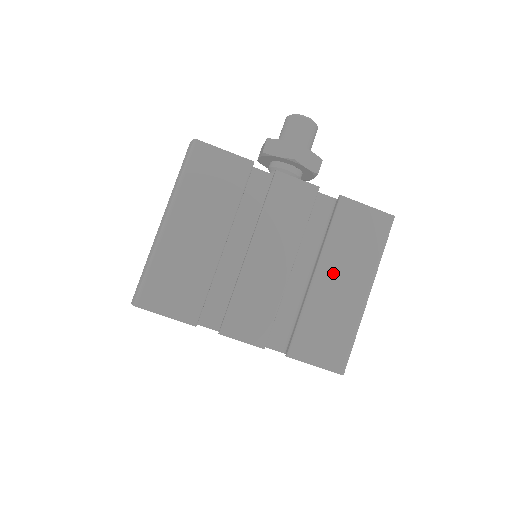
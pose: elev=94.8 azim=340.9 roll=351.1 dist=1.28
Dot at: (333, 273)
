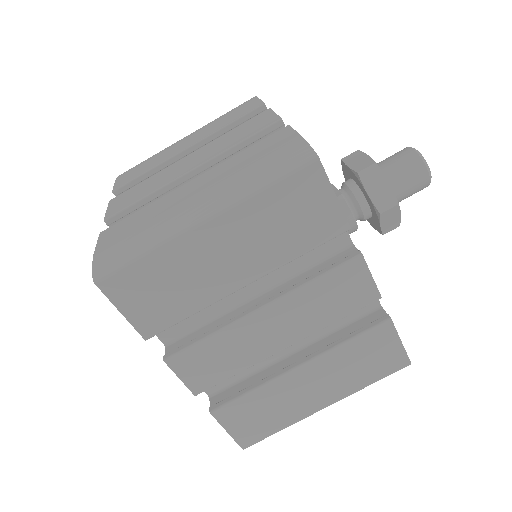
Dot at: (316, 375)
